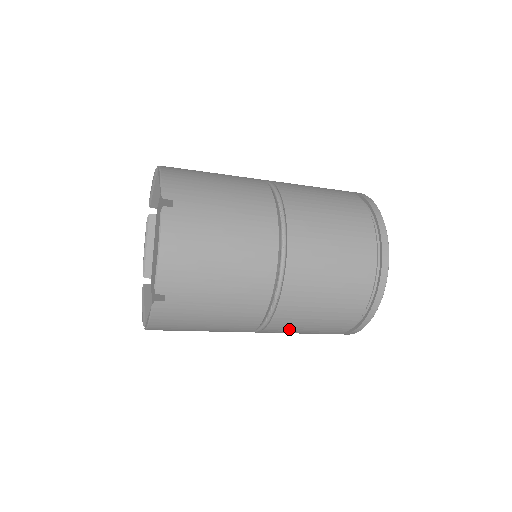
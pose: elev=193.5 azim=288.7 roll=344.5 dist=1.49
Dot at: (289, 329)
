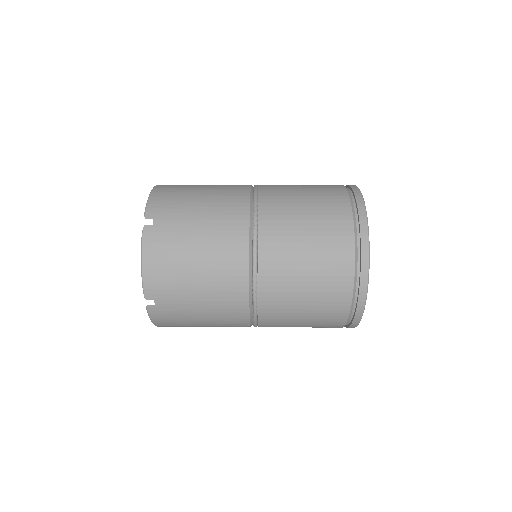
Dot at: (282, 325)
